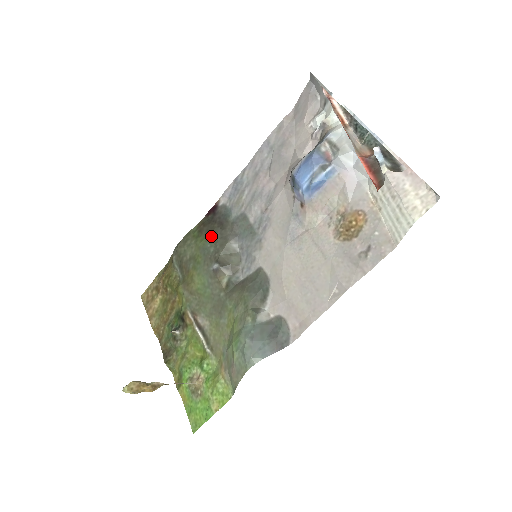
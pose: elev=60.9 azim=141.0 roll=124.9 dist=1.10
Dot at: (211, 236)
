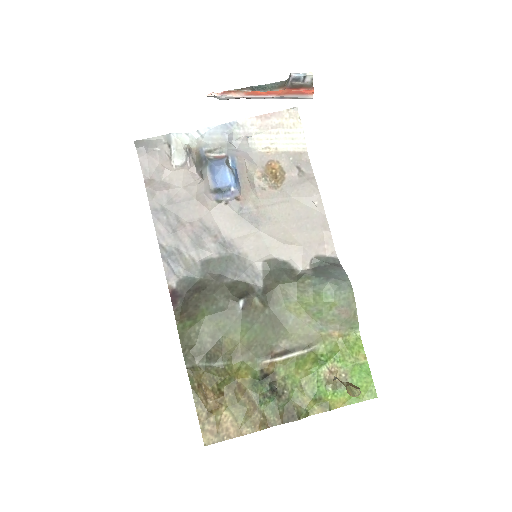
Dot at: (206, 302)
